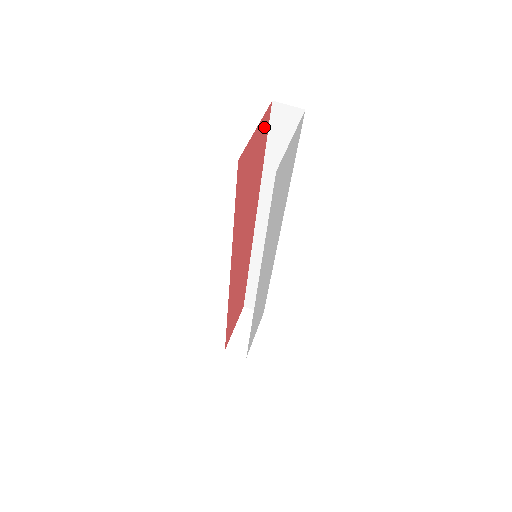
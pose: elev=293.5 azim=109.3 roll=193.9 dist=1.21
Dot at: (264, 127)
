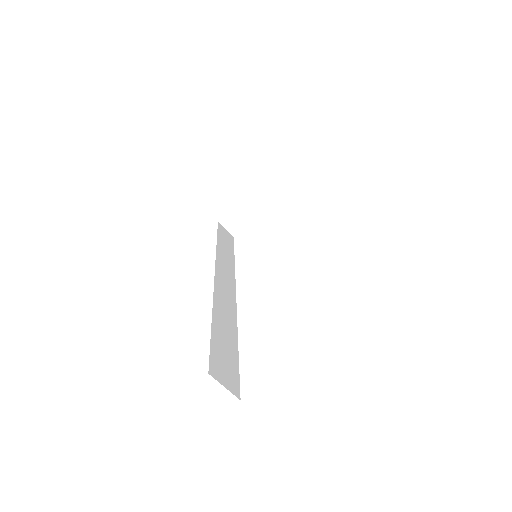
Dot at: occluded
